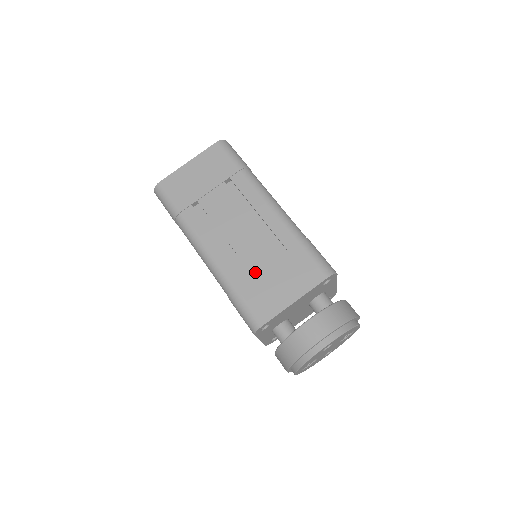
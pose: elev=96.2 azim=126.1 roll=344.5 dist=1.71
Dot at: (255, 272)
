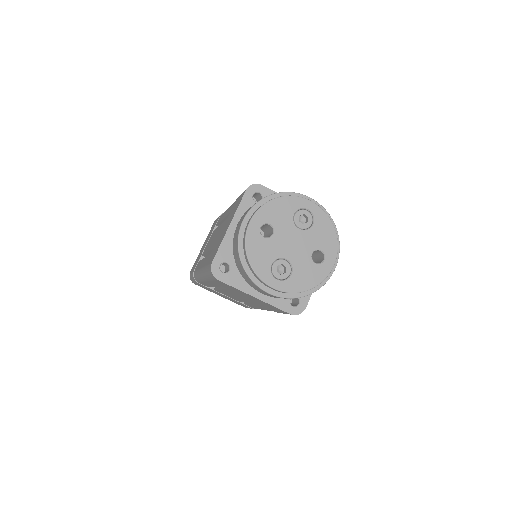
Dot at: (215, 244)
